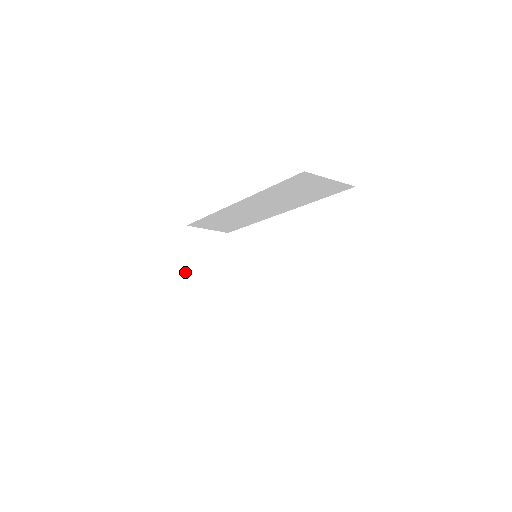
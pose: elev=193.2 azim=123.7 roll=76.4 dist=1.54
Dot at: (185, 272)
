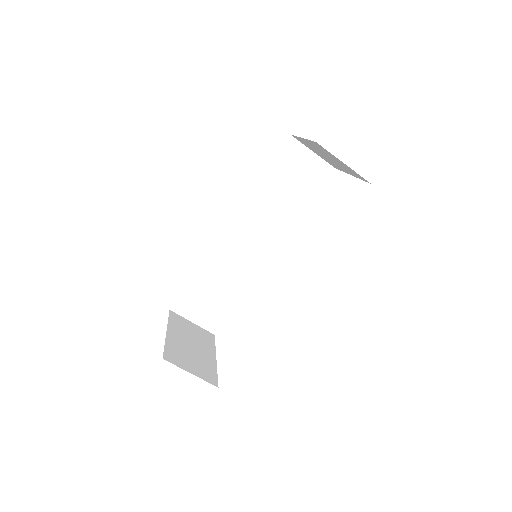
Dot at: (167, 336)
